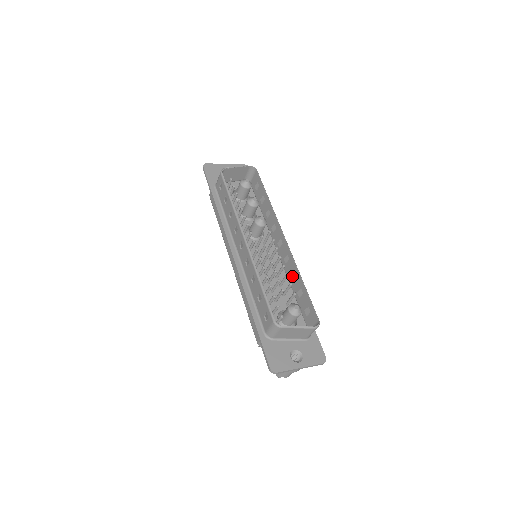
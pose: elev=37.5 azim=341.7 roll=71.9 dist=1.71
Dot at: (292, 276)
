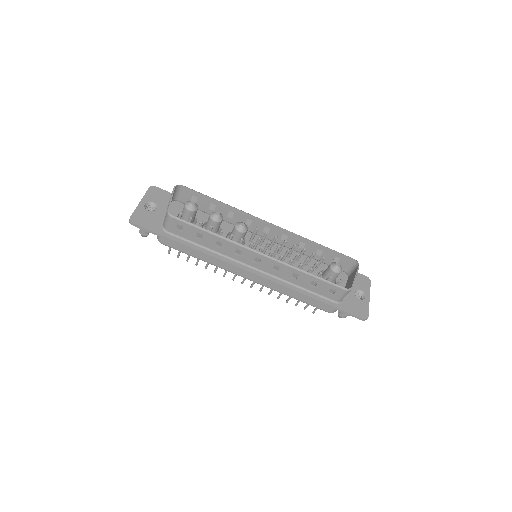
Dot at: (301, 246)
